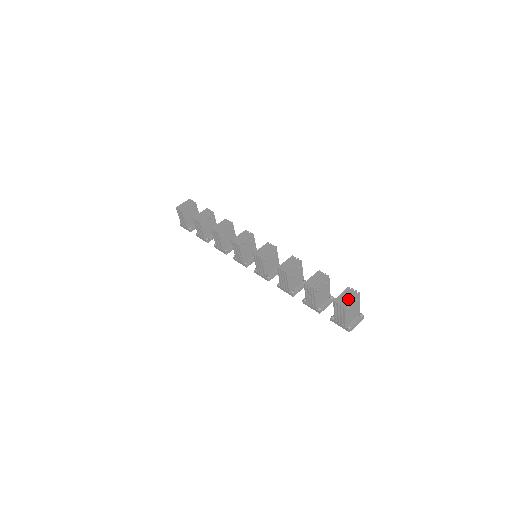
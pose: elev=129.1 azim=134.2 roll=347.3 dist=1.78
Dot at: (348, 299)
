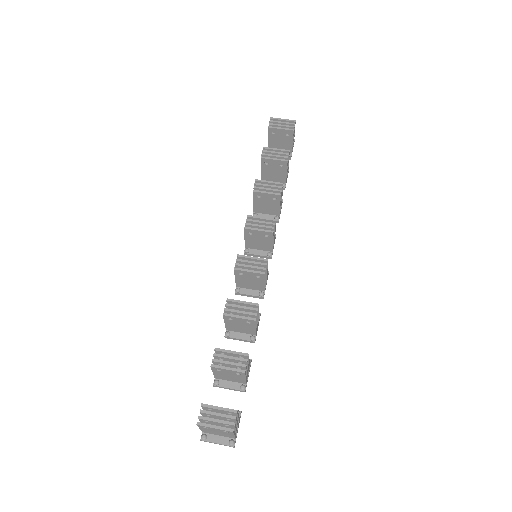
Dot at: (215, 421)
